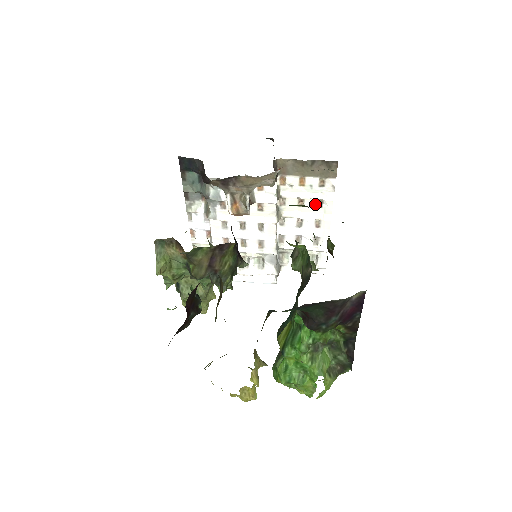
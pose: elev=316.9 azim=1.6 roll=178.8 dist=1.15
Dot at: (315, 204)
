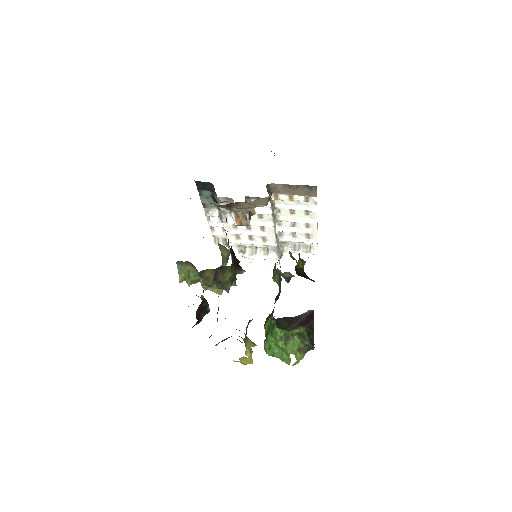
Dot at: (303, 212)
